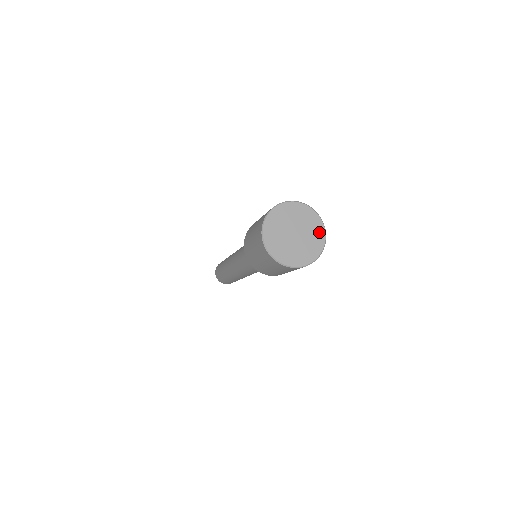
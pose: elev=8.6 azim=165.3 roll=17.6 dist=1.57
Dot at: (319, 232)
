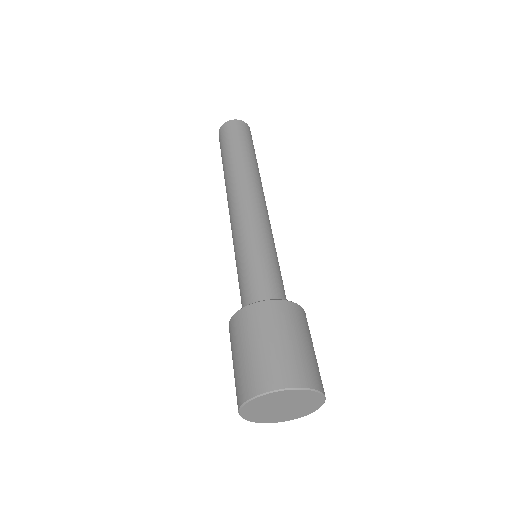
Dot at: (316, 401)
